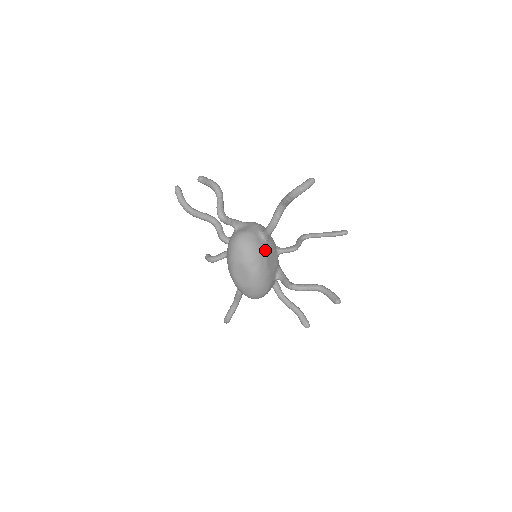
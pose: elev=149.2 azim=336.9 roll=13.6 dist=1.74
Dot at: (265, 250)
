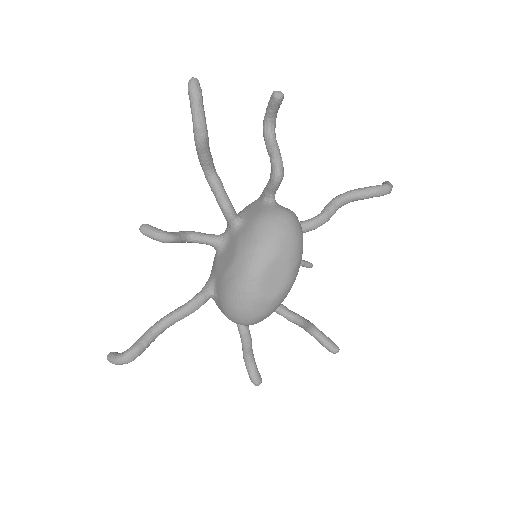
Dot at: occluded
